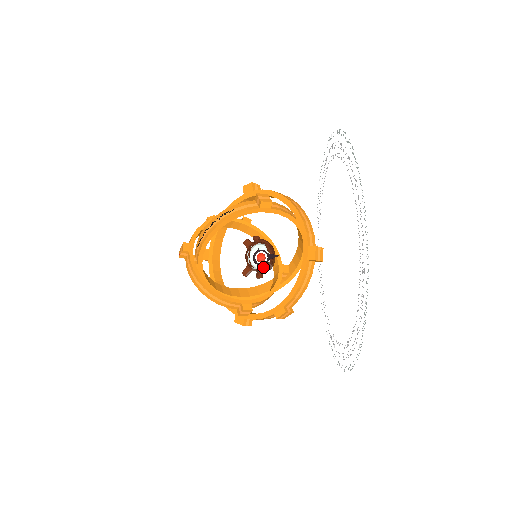
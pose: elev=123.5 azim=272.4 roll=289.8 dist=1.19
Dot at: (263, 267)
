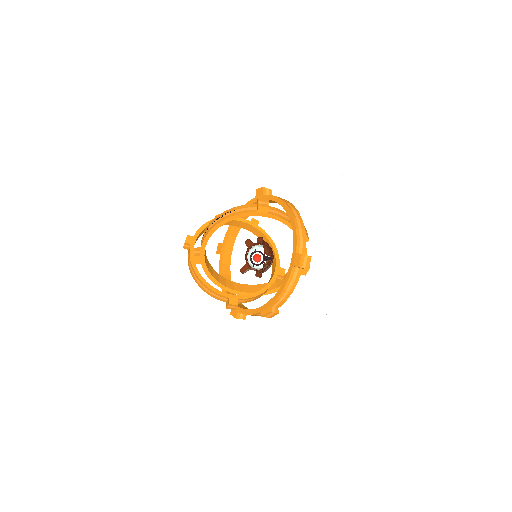
Dot at: (259, 267)
